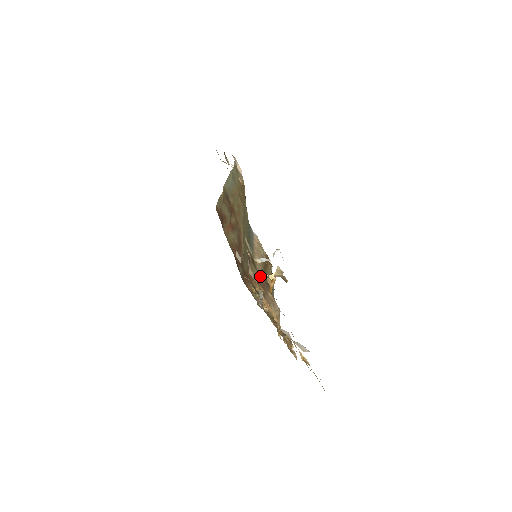
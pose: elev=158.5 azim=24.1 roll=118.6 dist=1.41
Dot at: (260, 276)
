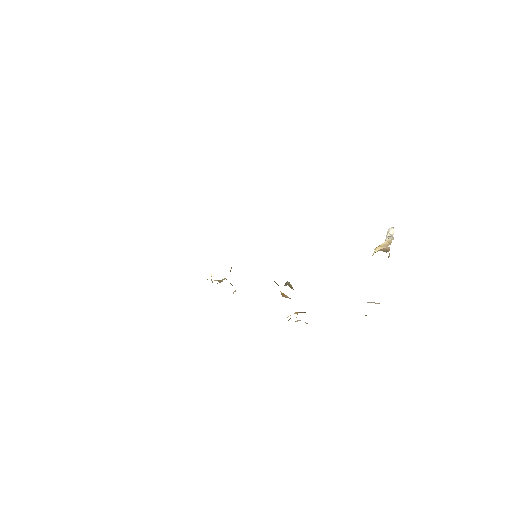
Dot at: occluded
